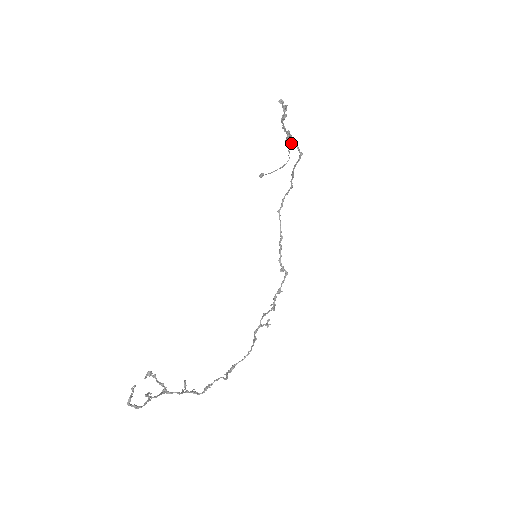
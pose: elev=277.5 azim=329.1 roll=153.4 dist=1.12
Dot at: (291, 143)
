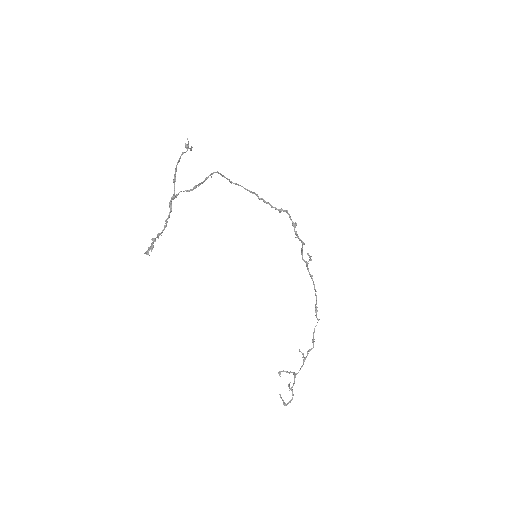
Dot at: occluded
